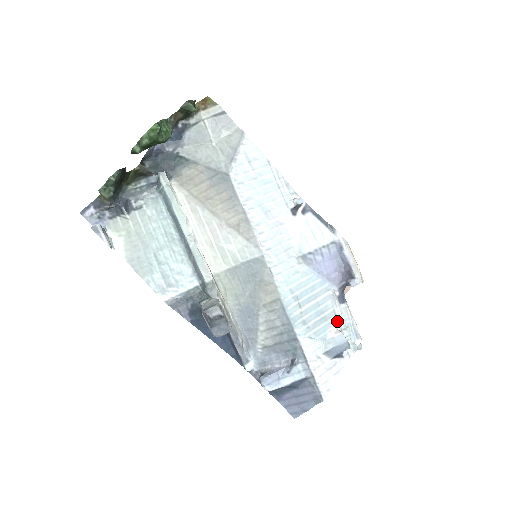
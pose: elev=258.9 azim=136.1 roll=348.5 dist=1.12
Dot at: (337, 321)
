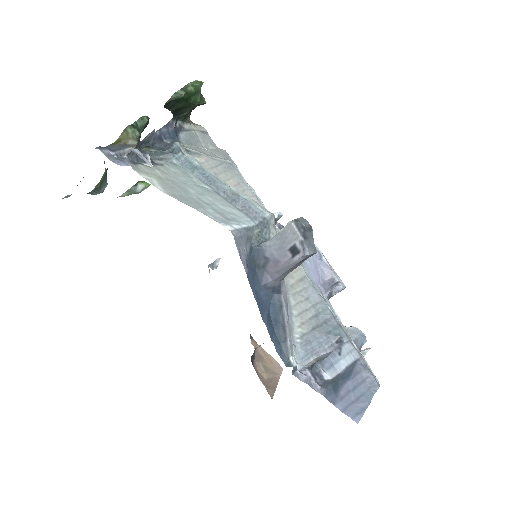
Dot at: occluded
